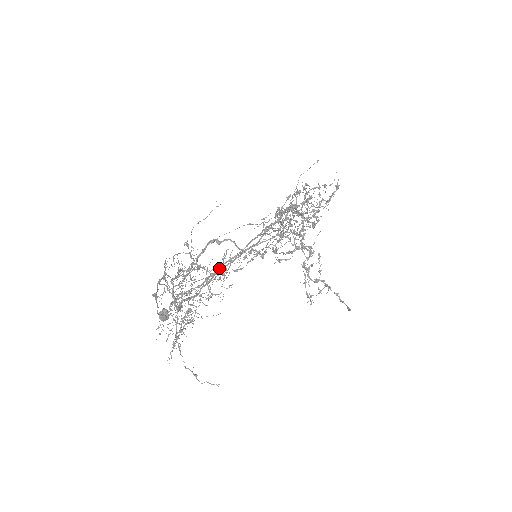
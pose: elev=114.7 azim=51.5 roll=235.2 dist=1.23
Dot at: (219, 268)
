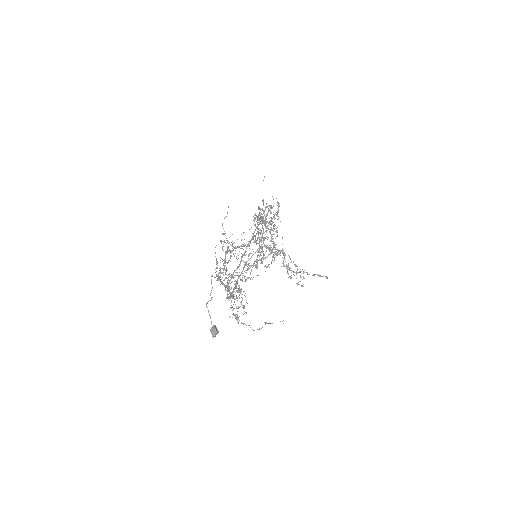
Dot at: occluded
